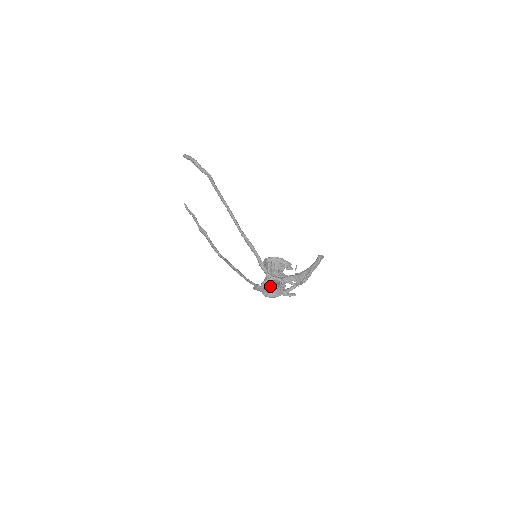
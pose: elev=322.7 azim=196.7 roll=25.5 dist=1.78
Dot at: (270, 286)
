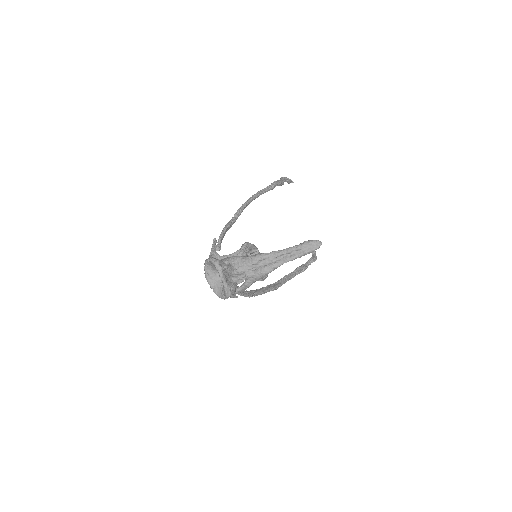
Dot at: occluded
